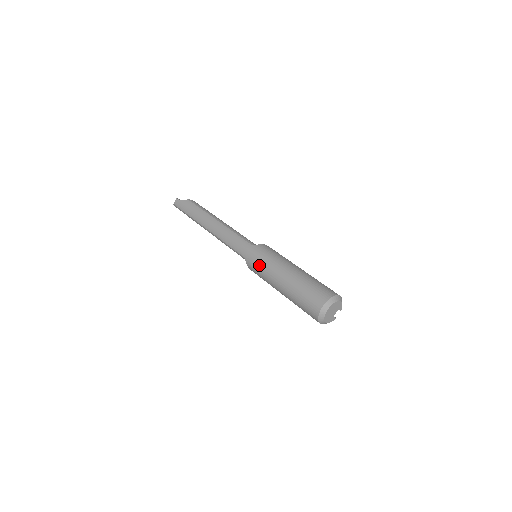
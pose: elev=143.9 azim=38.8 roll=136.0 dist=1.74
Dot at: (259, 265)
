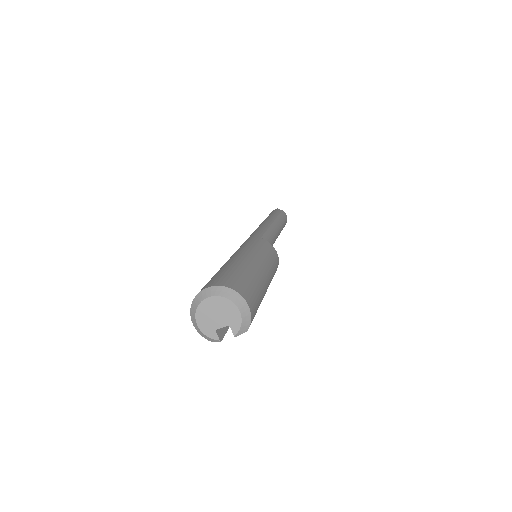
Dot at: (238, 249)
